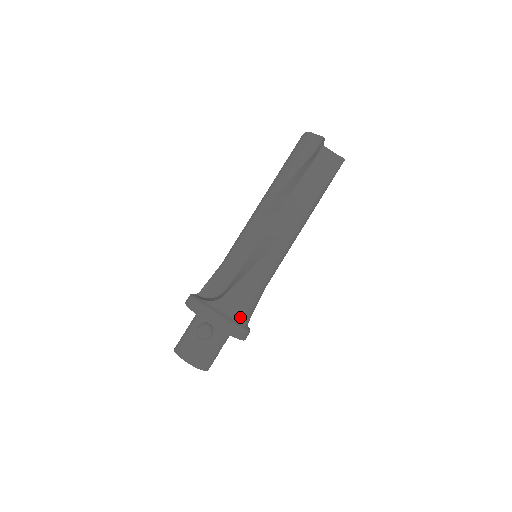
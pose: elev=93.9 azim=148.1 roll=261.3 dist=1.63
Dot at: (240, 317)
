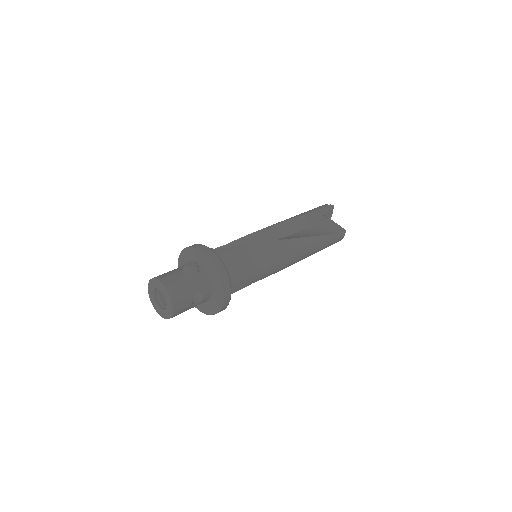
Dot at: (229, 270)
